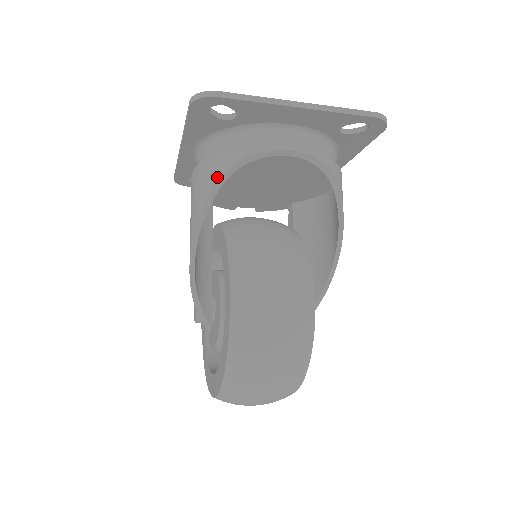
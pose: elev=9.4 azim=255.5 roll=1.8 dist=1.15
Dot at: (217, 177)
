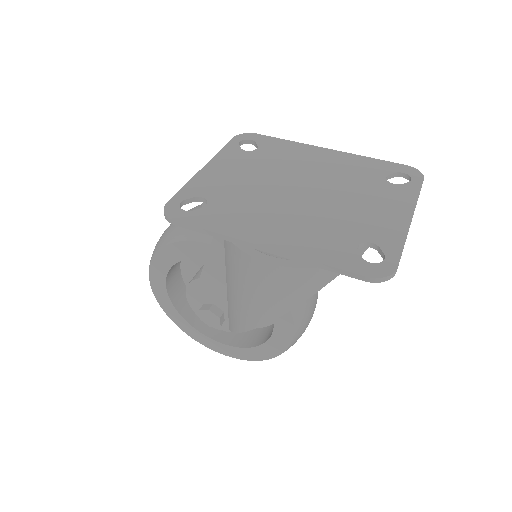
Dot at: (325, 284)
